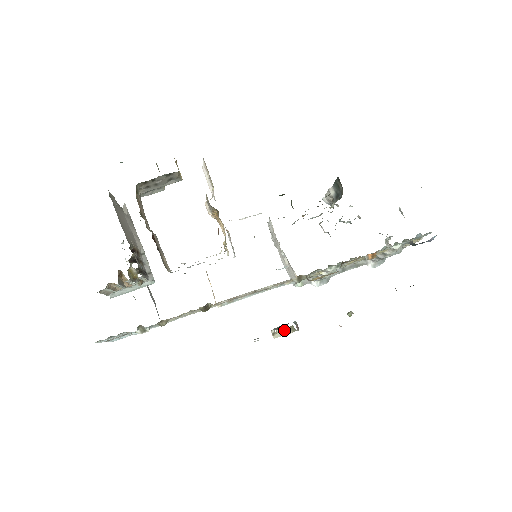
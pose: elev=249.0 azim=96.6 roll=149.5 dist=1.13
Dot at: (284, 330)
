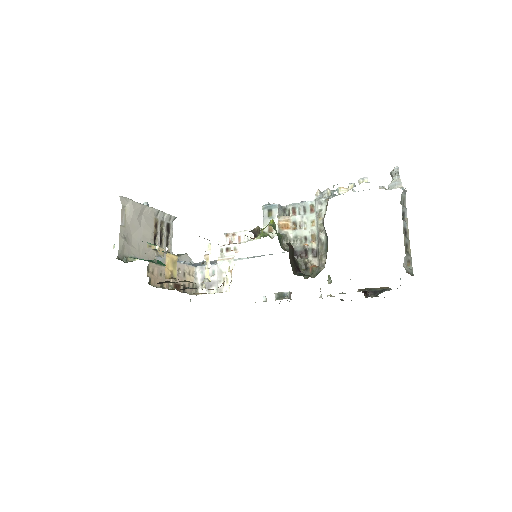
Dot at: (282, 296)
